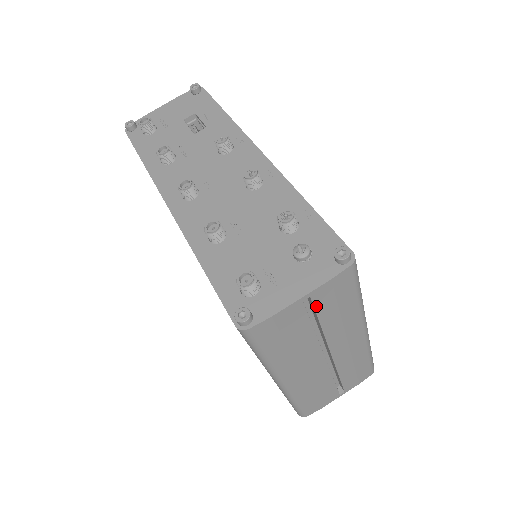
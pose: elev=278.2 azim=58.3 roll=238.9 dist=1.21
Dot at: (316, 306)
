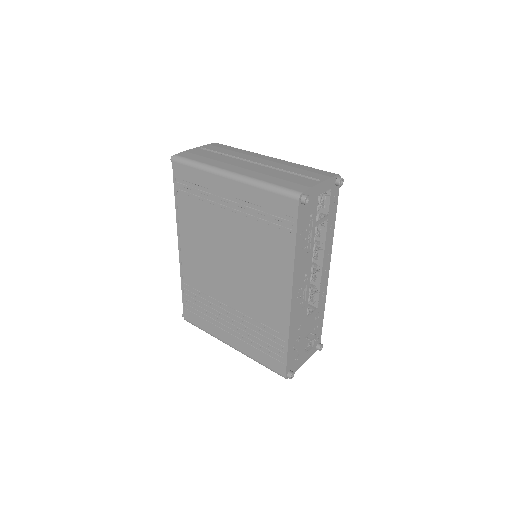
Dot at: (210, 149)
